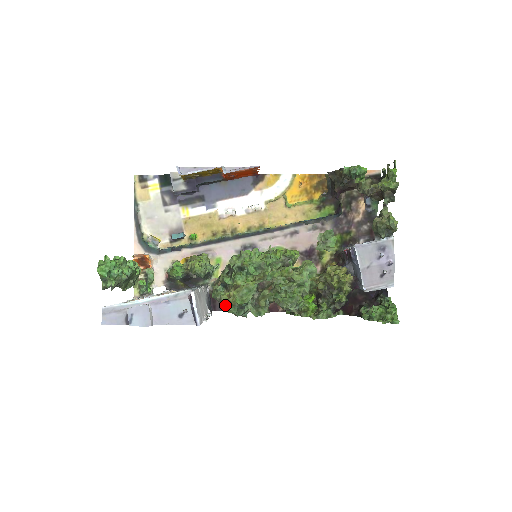
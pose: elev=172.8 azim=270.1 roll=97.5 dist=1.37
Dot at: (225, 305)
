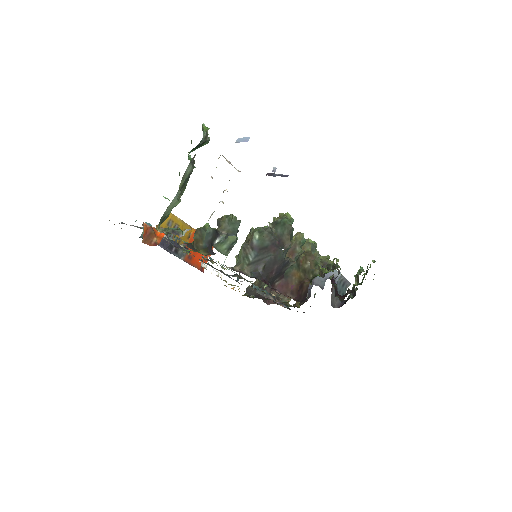
Dot at: (279, 219)
